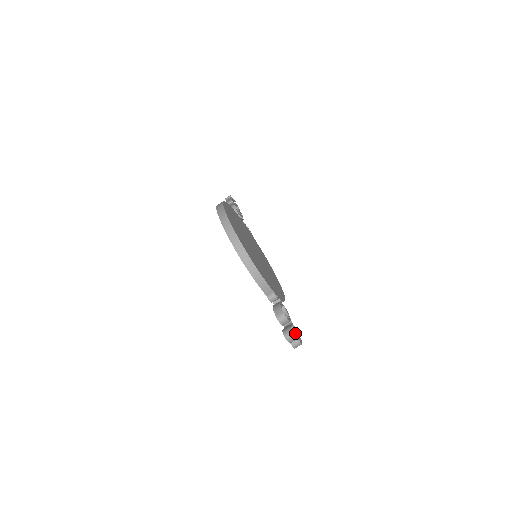
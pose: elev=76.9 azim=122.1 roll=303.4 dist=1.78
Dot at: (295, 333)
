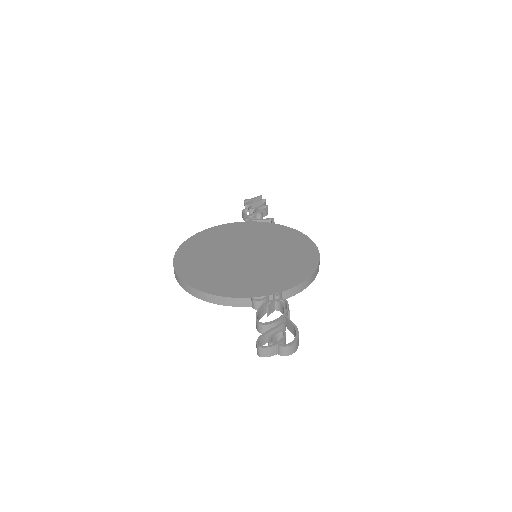
Dot at: (275, 338)
